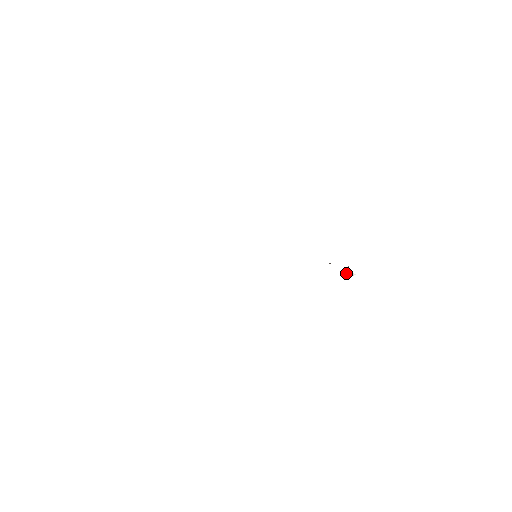
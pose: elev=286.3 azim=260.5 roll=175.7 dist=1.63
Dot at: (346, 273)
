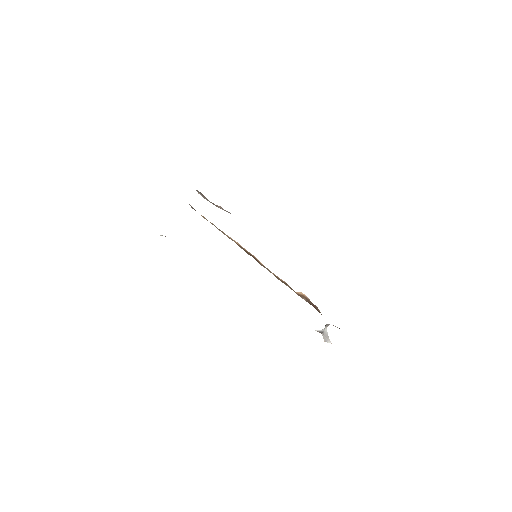
Dot at: (322, 333)
